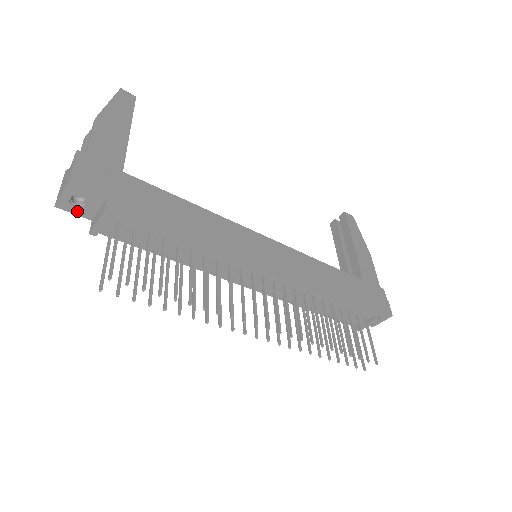
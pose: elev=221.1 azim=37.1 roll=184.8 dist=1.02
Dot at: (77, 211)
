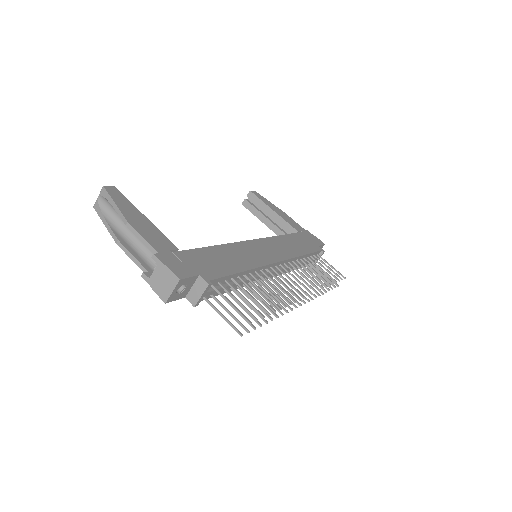
Dot at: (178, 297)
